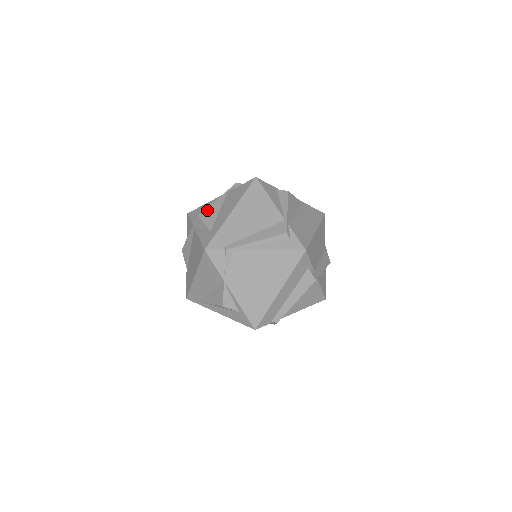
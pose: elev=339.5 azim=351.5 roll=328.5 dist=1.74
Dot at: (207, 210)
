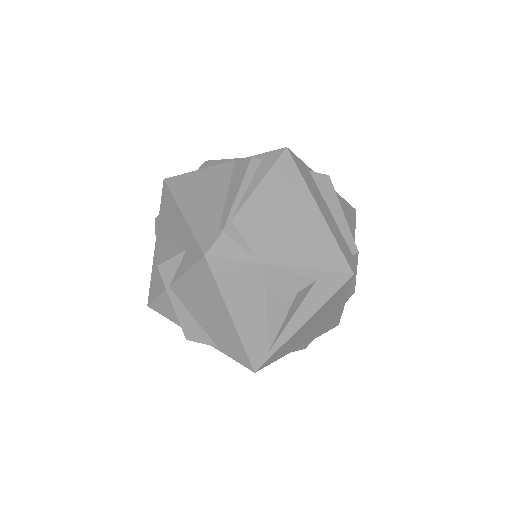
Dot at: (159, 254)
